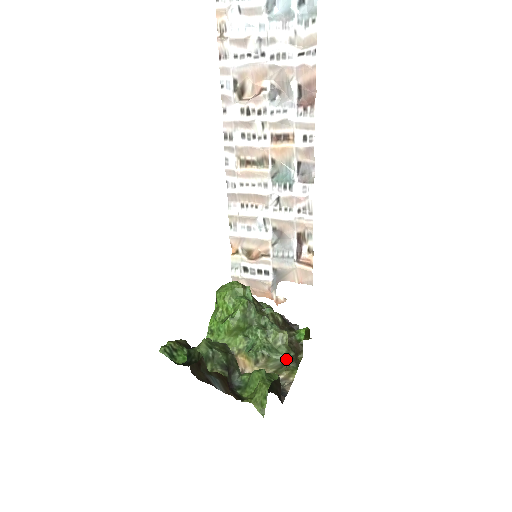
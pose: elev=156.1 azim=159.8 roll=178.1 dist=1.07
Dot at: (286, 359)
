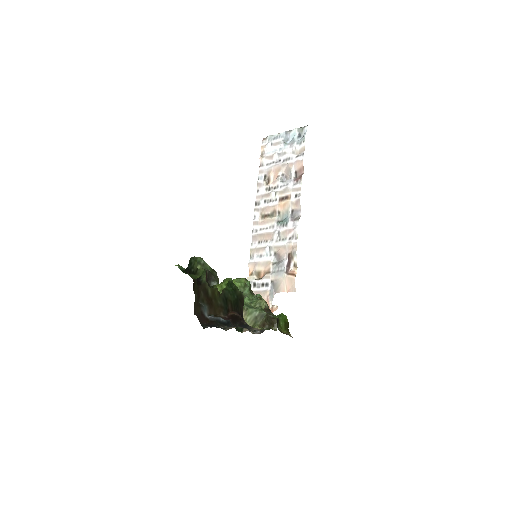
Dot at: (259, 315)
